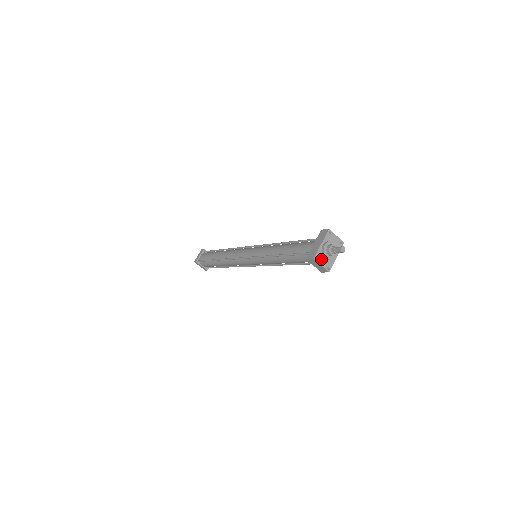
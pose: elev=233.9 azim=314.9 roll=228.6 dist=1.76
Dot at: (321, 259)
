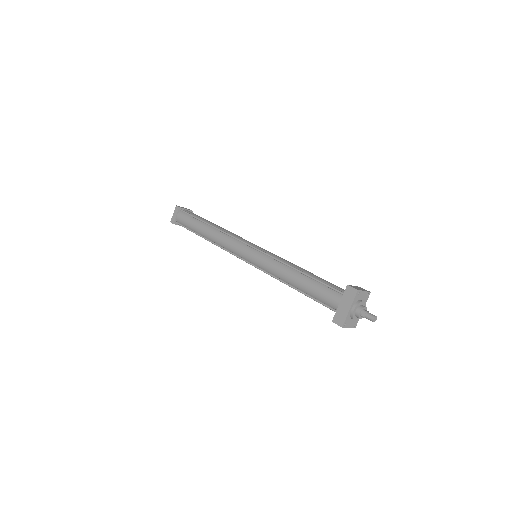
Dot at: (349, 322)
